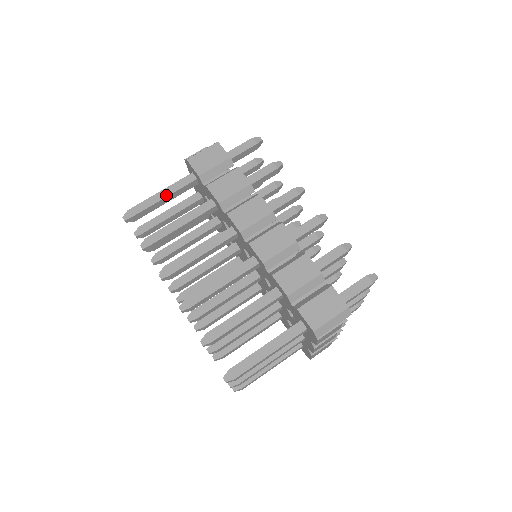
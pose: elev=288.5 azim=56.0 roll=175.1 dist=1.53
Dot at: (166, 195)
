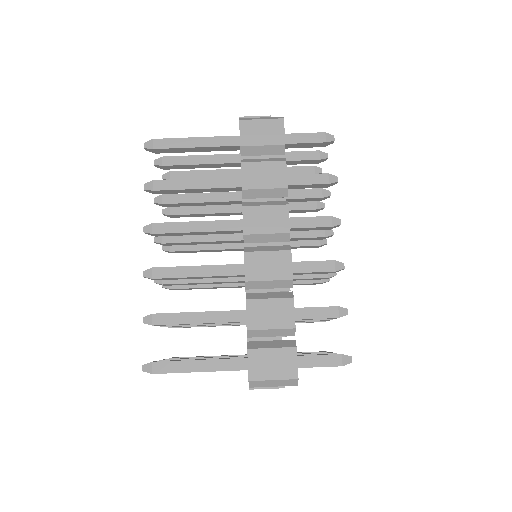
Dot at: (199, 145)
